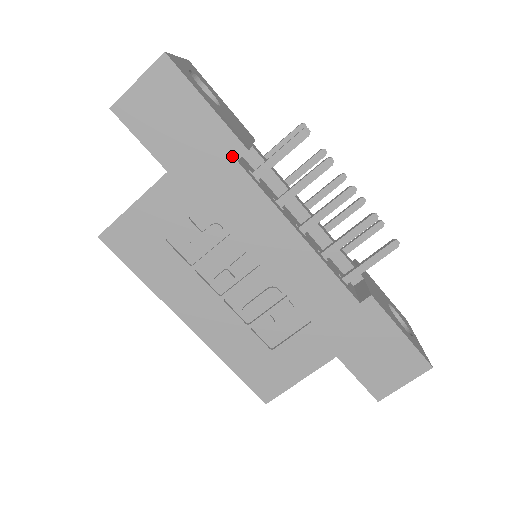
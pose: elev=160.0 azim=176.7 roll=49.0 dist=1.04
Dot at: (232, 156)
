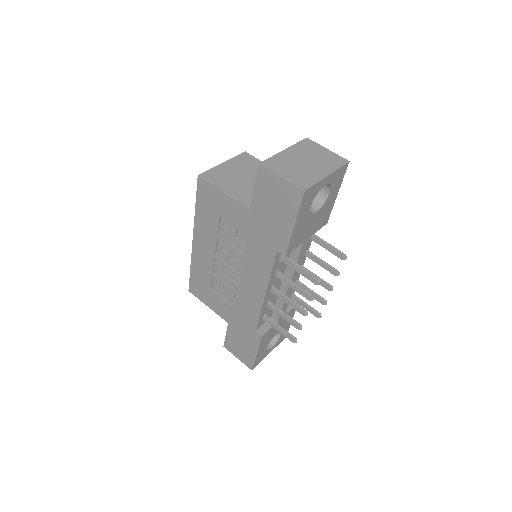
Dot at: (278, 247)
